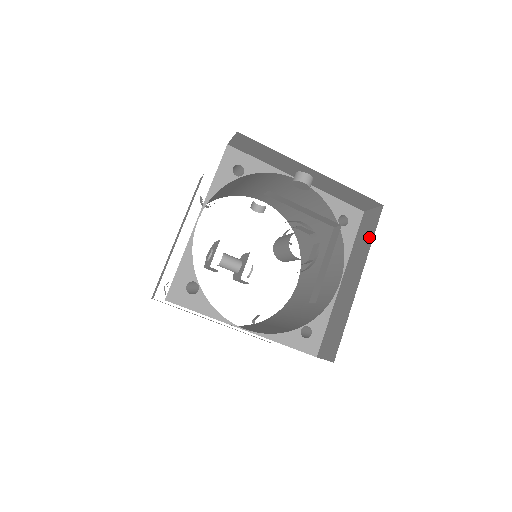
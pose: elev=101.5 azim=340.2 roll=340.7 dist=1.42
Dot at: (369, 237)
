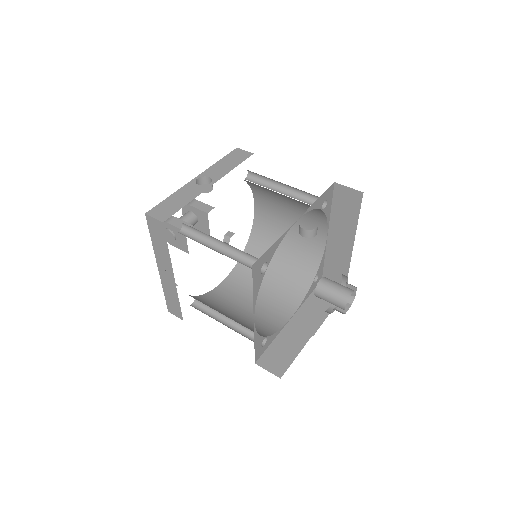
Dot at: (353, 215)
